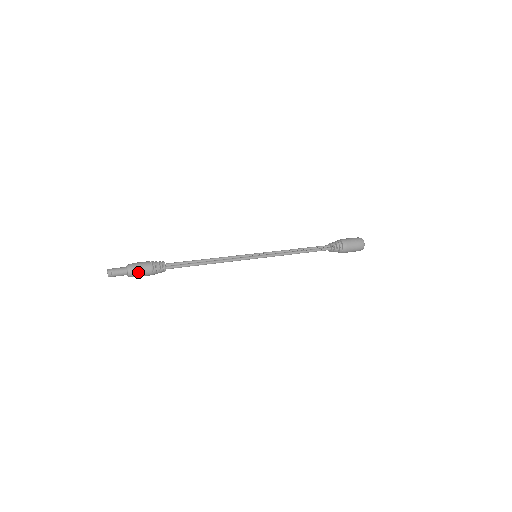
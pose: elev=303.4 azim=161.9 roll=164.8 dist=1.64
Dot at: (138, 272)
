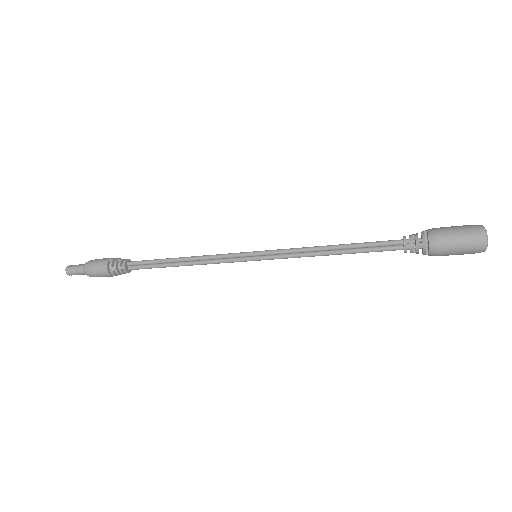
Dot at: (96, 276)
